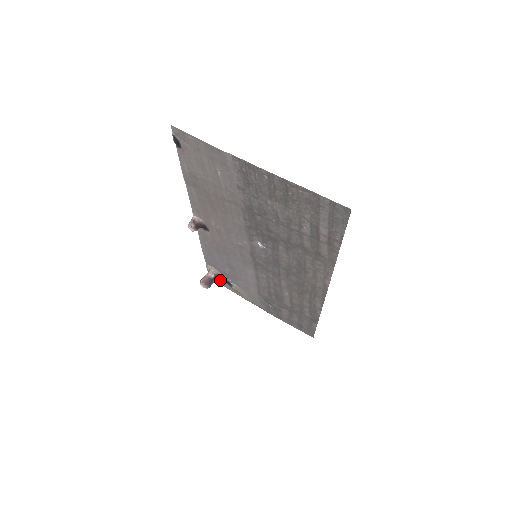
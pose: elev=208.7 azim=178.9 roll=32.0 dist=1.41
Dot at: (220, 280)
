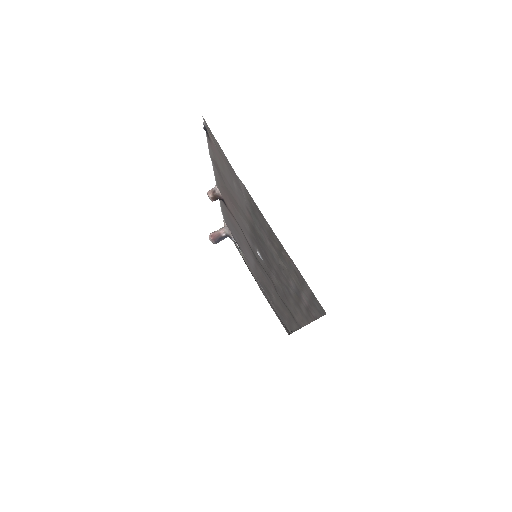
Dot at: occluded
